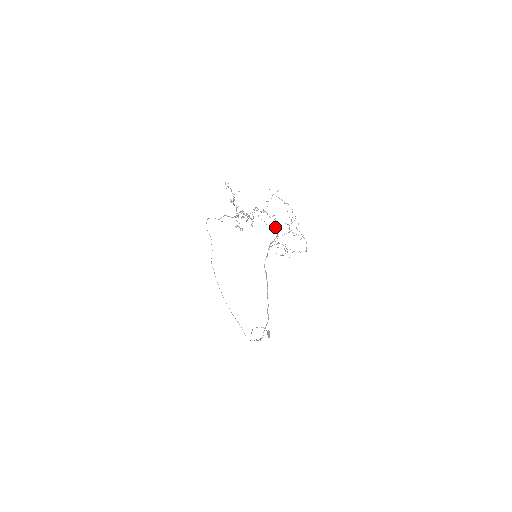
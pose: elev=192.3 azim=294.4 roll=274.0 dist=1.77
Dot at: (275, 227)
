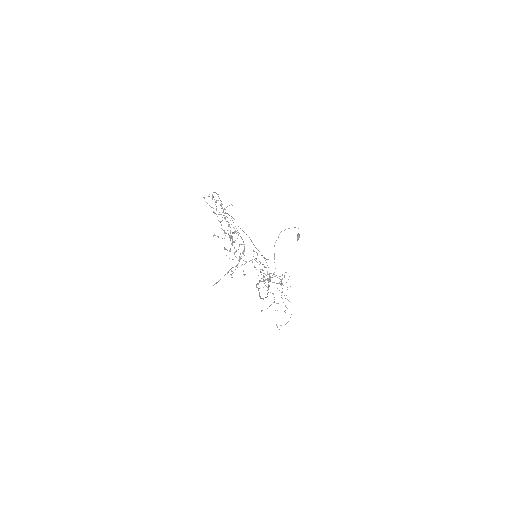
Dot at: occluded
